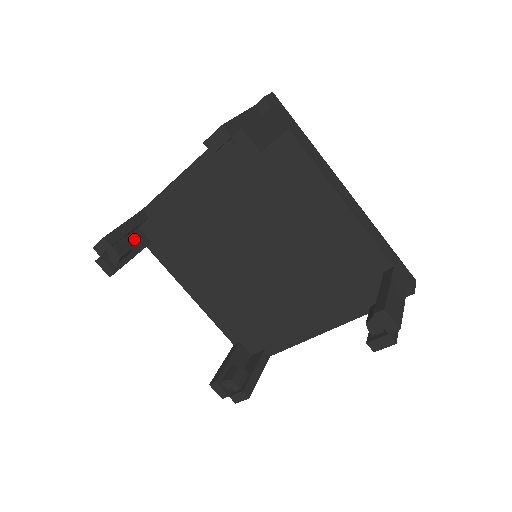
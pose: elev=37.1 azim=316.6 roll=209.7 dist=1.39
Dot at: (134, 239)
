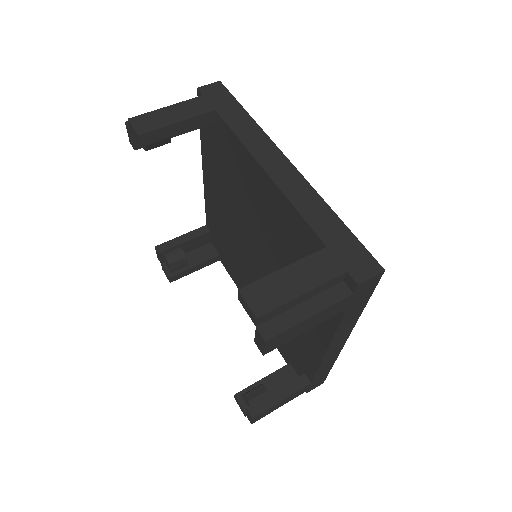
Dot at: (202, 252)
